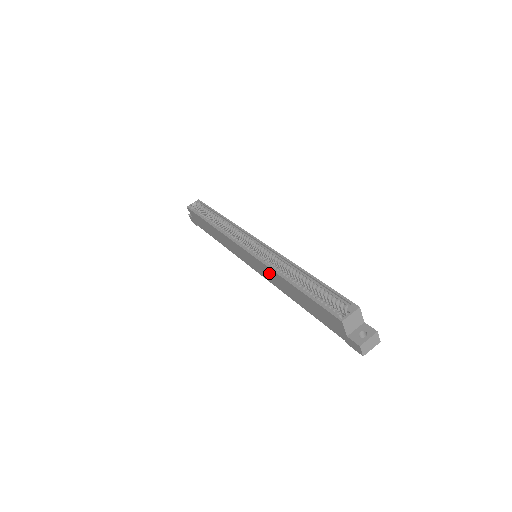
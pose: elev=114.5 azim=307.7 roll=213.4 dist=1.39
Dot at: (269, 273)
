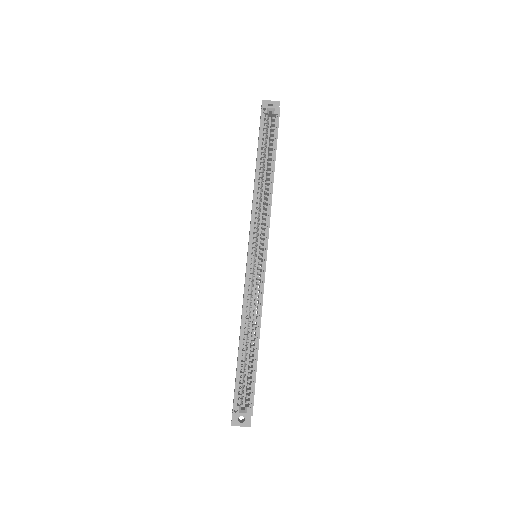
Dot at: occluded
